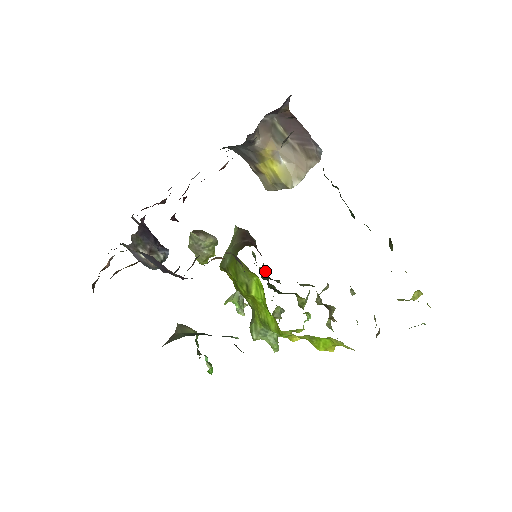
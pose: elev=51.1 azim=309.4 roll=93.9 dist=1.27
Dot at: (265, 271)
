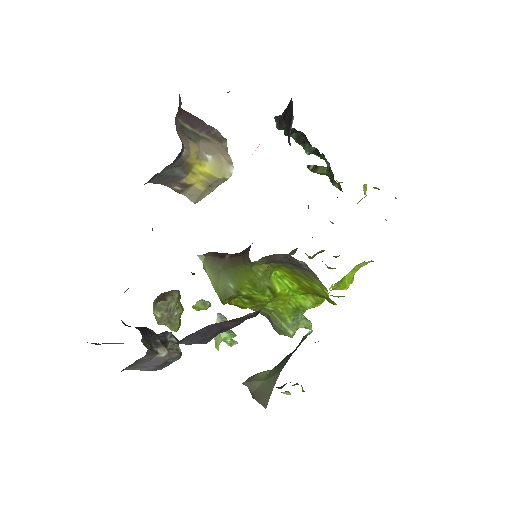
Dot at: occluded
